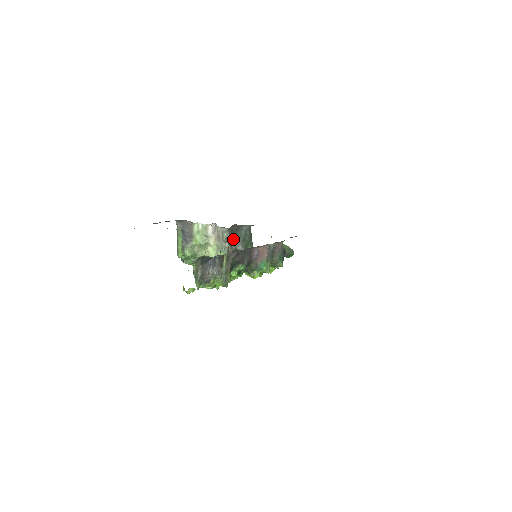
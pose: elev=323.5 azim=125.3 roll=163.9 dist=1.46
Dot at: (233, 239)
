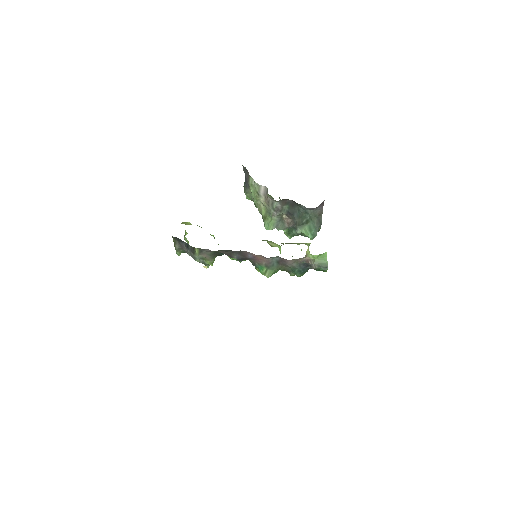
Dot at: (289, 210)
